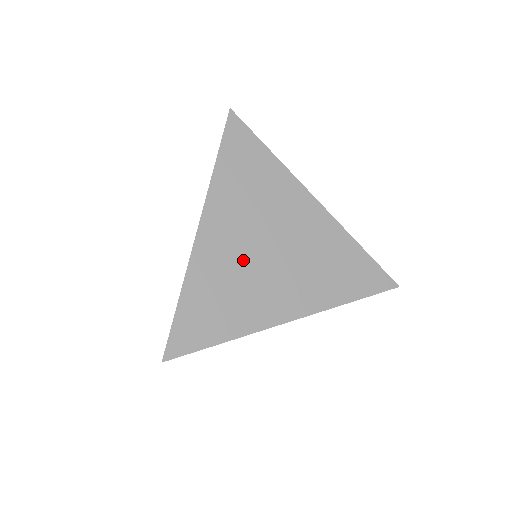
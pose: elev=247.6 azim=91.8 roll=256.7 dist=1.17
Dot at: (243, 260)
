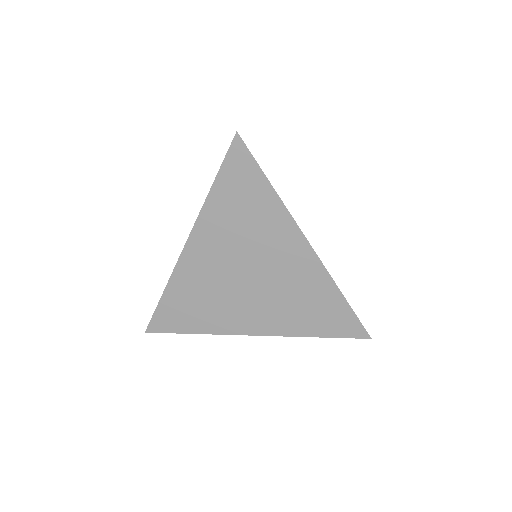
Dot at: occluded
